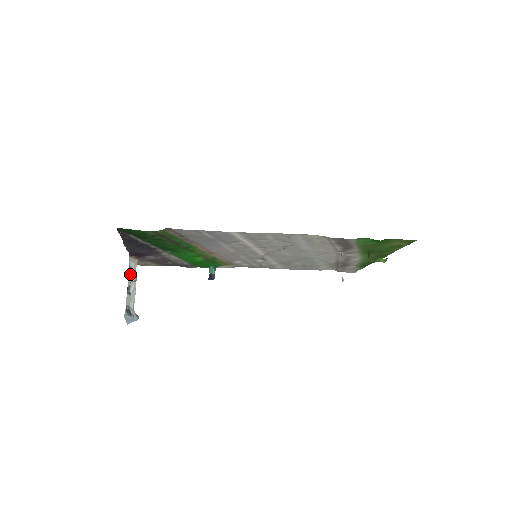
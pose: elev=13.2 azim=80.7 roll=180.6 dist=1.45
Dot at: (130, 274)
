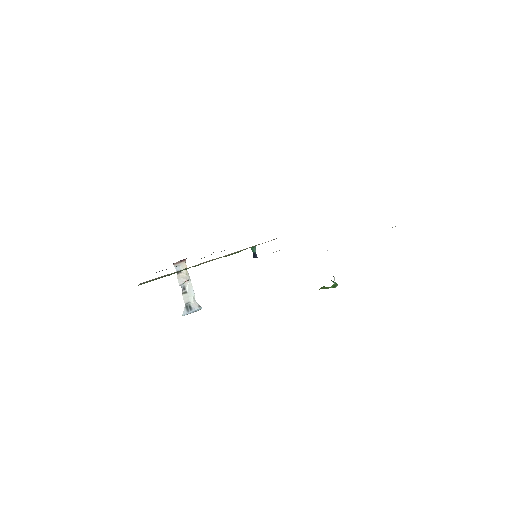
Dot at: (180, 278)
